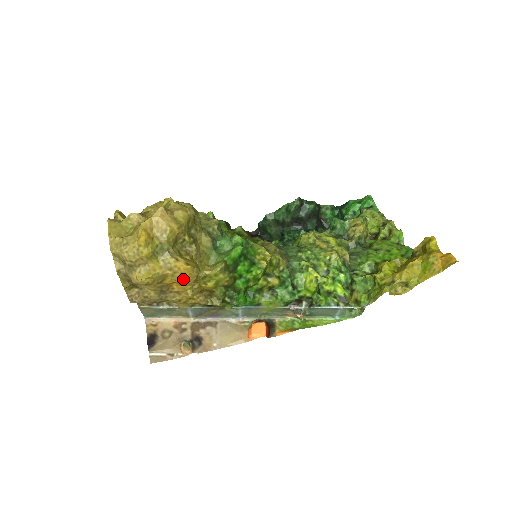
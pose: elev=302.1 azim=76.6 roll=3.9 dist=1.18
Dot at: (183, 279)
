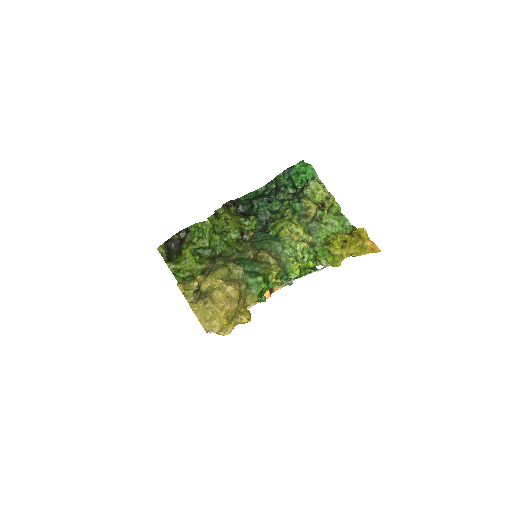
Dot at: occluded
